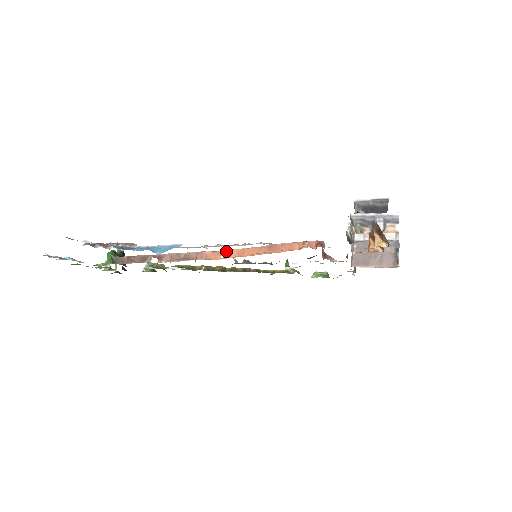
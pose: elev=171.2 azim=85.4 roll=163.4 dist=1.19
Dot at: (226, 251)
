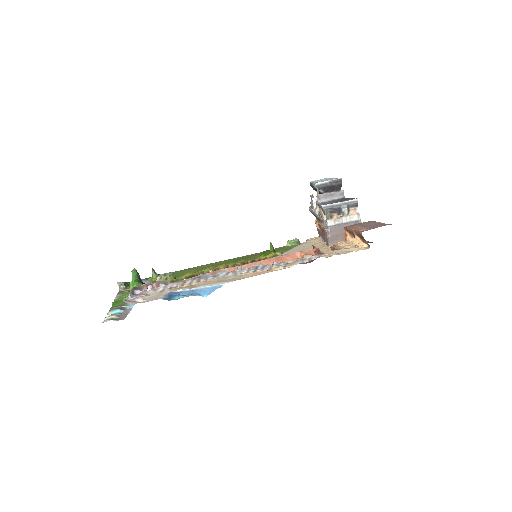
Dot at: (240, 266)
